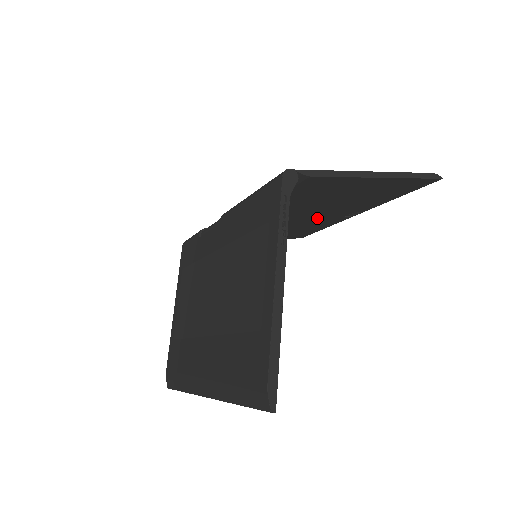
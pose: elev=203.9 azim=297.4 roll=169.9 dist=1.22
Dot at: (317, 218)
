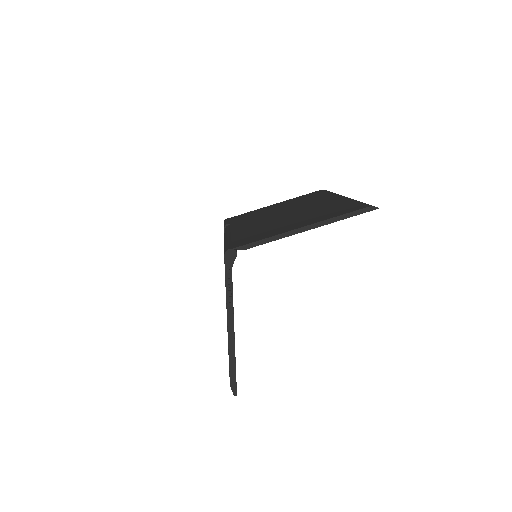
Dot at: occluded
